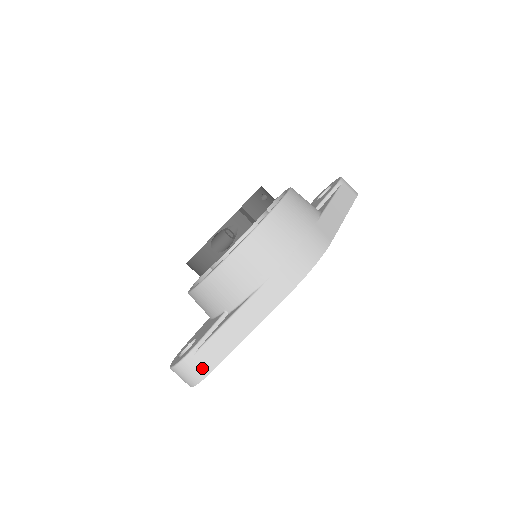
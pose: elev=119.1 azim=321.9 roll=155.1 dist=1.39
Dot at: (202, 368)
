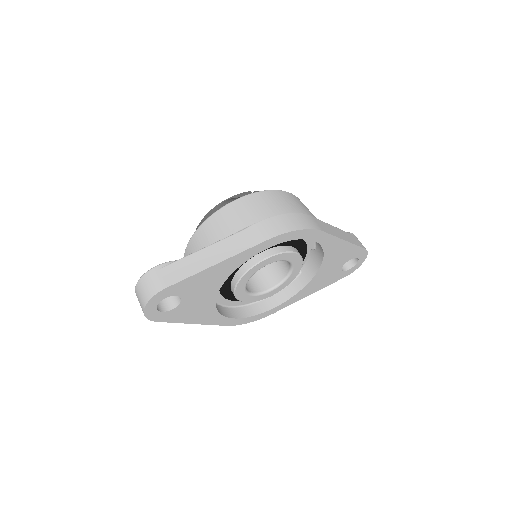
Dot at: (163, 281)
